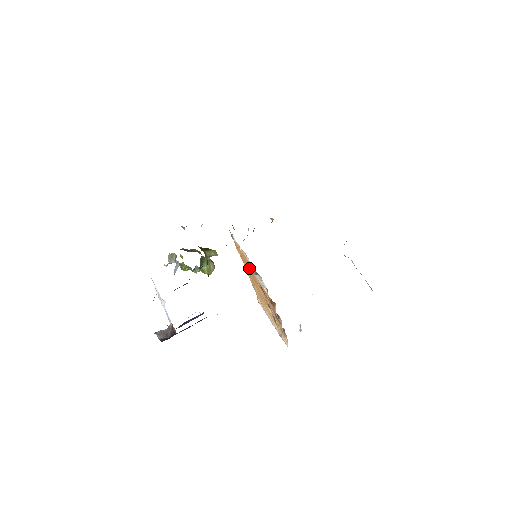
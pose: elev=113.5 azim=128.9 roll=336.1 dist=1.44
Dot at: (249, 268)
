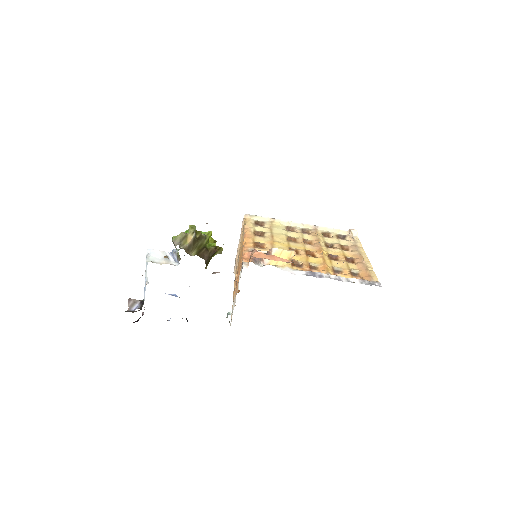
Dot at: occluded
